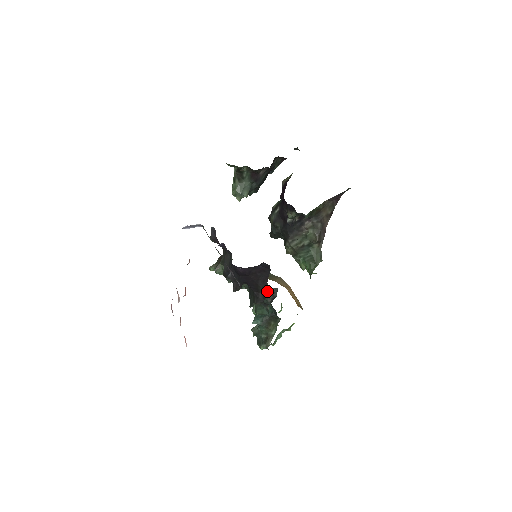
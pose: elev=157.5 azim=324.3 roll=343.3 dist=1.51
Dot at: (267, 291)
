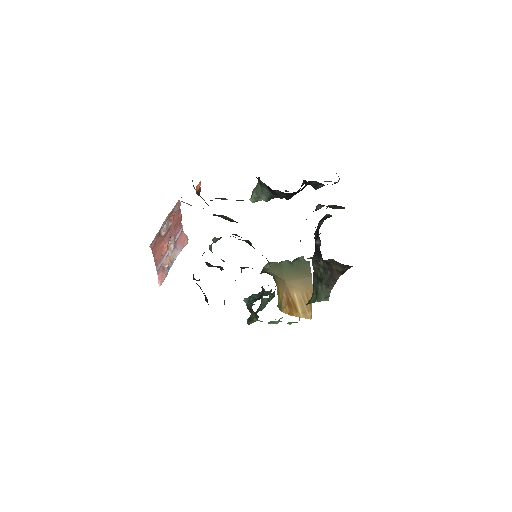
Dot at: (262, 287)
